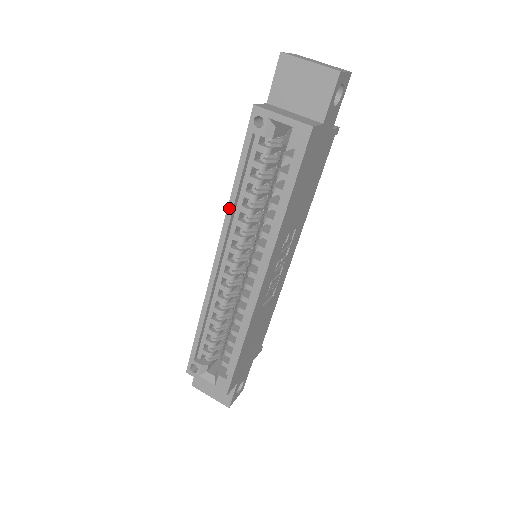
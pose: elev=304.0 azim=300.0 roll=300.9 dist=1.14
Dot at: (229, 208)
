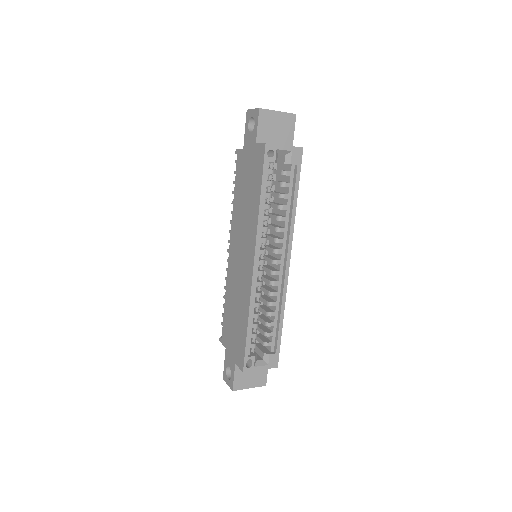
Dot at: (259, 220)
